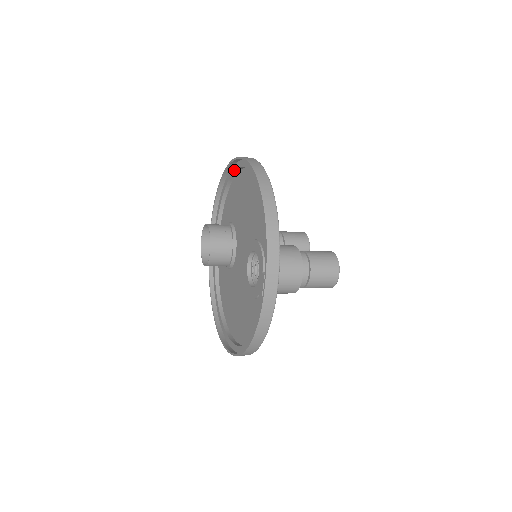
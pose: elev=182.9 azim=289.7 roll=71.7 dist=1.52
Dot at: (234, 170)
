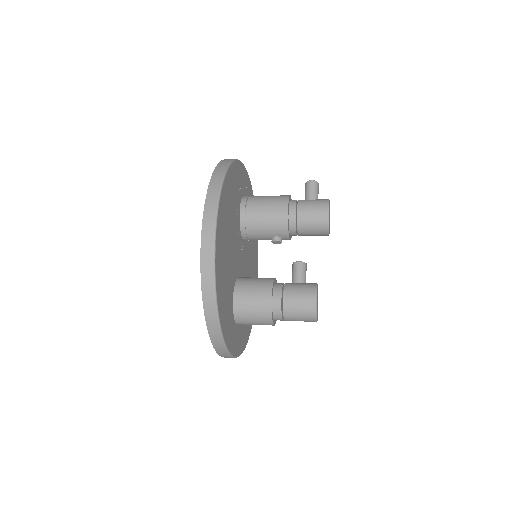
Dot at: occluded
